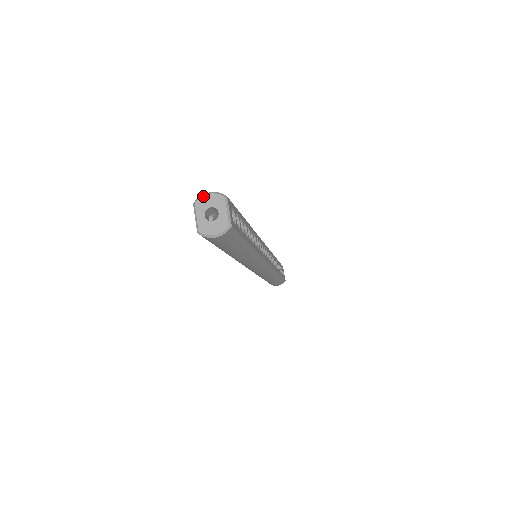
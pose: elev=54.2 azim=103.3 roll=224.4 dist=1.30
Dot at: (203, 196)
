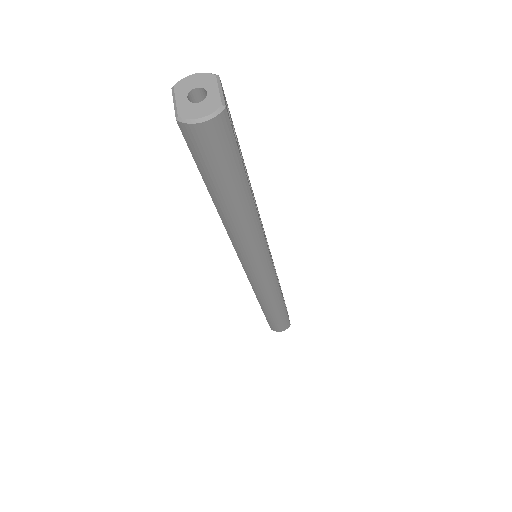
Dot at: (186, 77)
